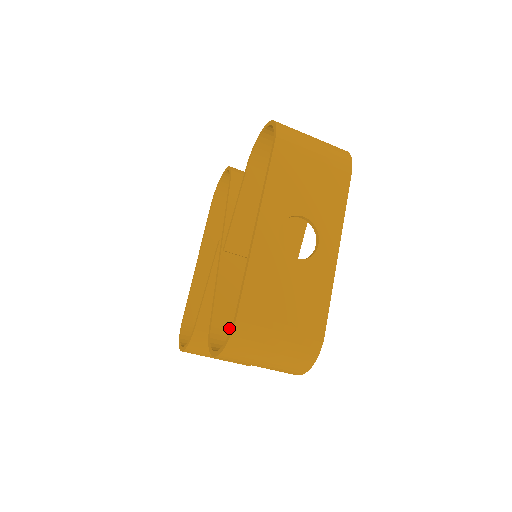
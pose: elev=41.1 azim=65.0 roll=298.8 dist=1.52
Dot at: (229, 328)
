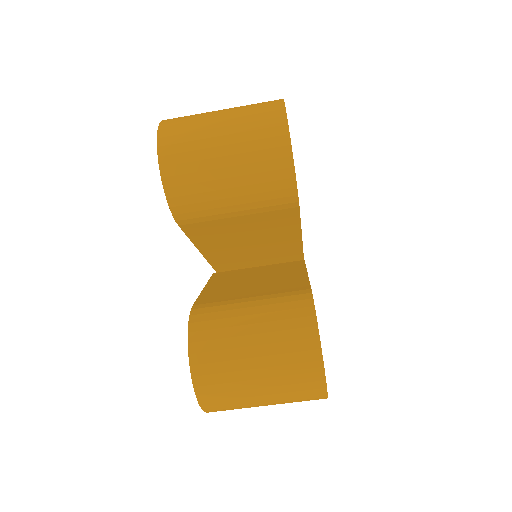
Dot at: occluded
